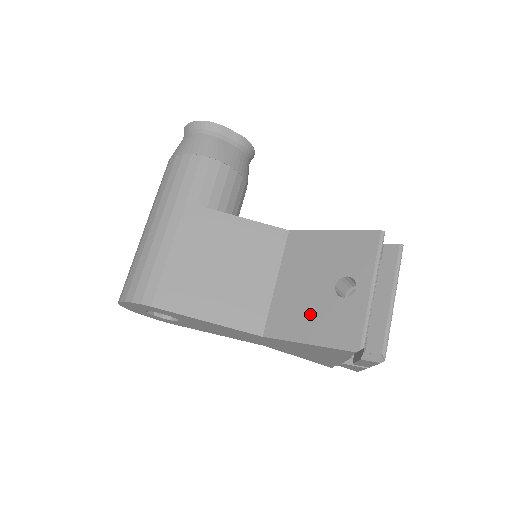
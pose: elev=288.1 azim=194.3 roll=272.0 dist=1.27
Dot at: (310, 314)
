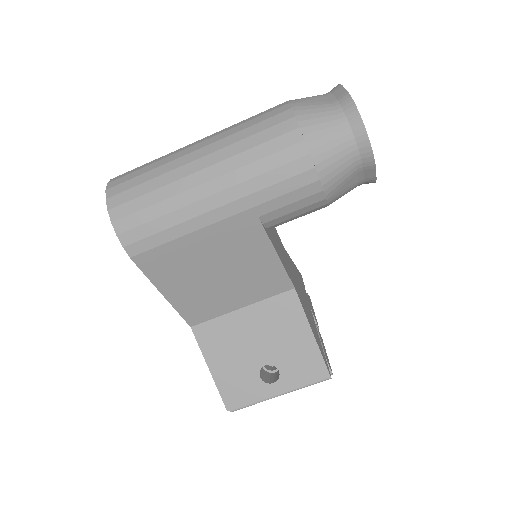
Dot at: (232, 358)
